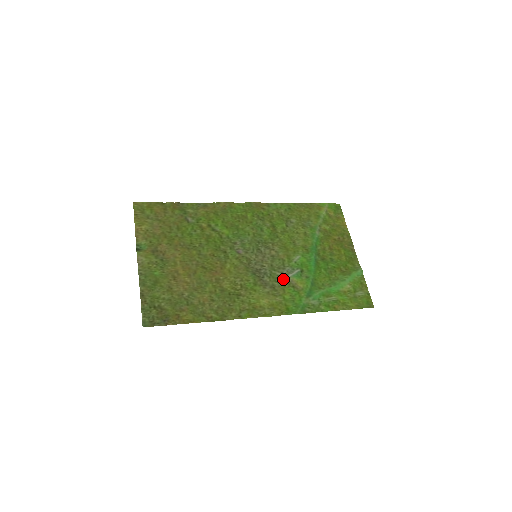
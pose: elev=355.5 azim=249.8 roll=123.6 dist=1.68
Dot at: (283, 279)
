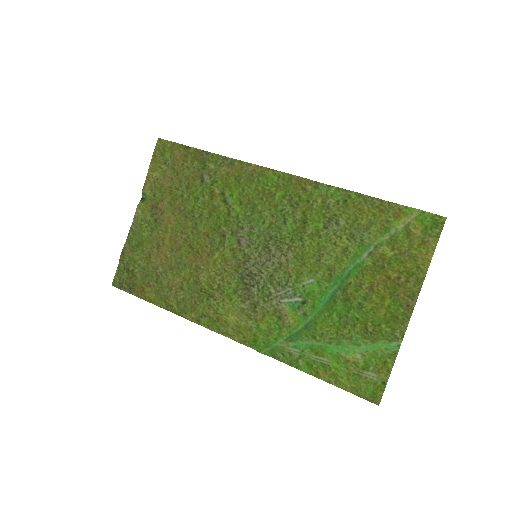
Dot at: (273, 301)
